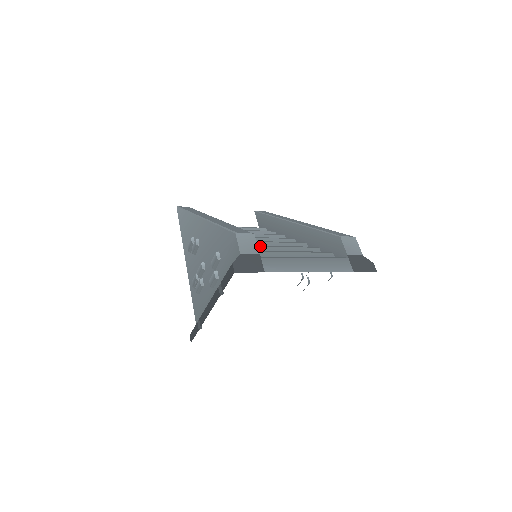
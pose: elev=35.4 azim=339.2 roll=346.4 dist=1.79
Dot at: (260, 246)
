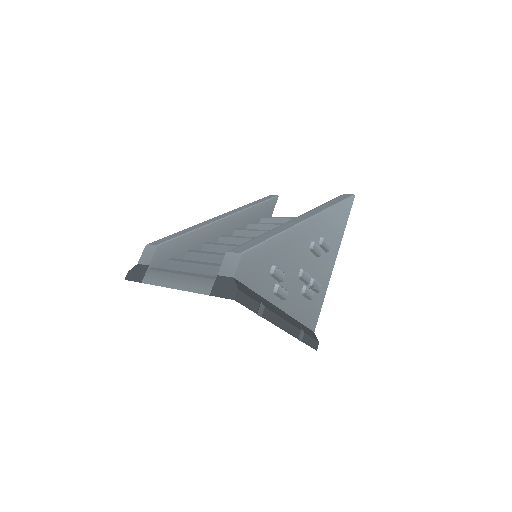
Dot at: (202, 252)
